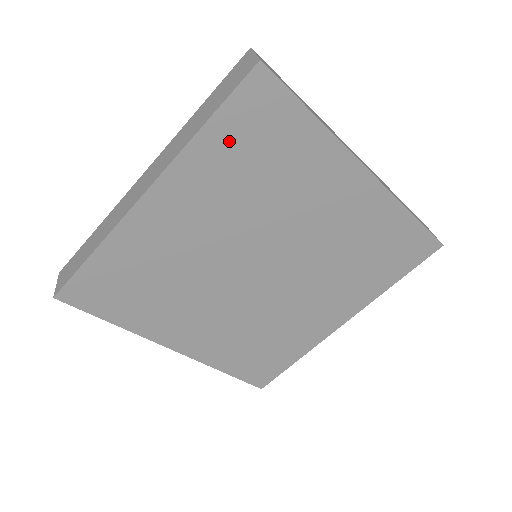
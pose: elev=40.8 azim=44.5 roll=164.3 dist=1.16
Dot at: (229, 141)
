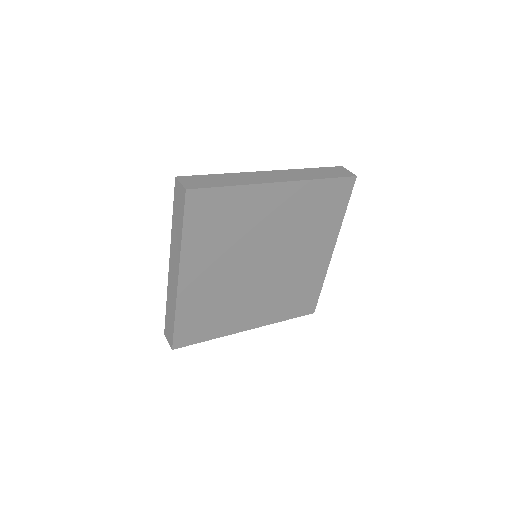
Dot at: (199, 229)
